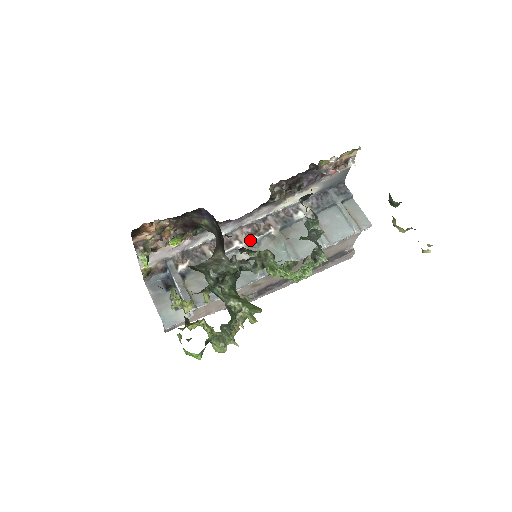
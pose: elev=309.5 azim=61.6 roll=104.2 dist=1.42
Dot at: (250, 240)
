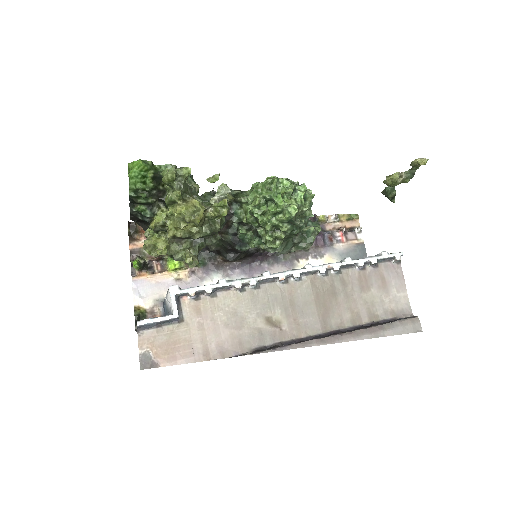
Dot at: occluded
